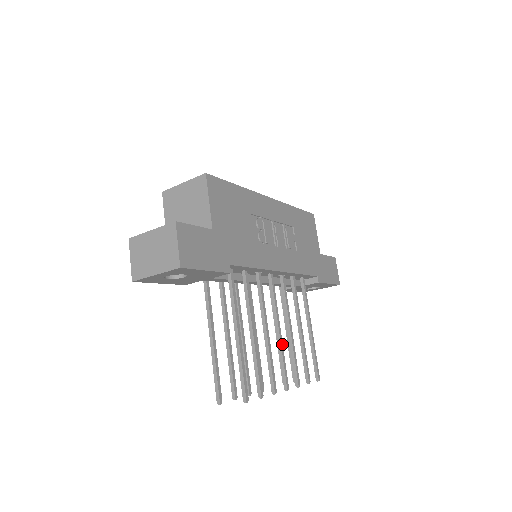
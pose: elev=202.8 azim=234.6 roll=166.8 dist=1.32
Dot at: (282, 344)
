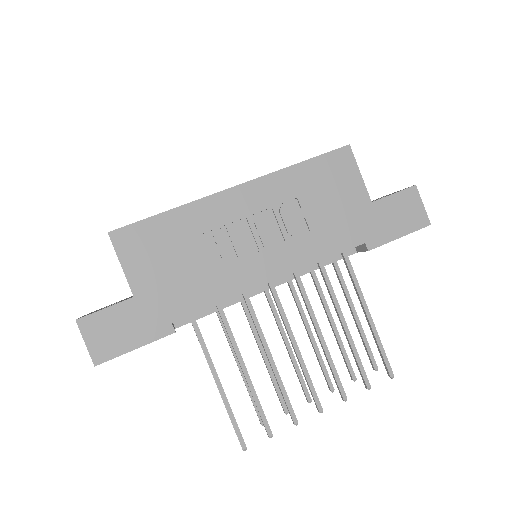
Dot at: (303, 362)
